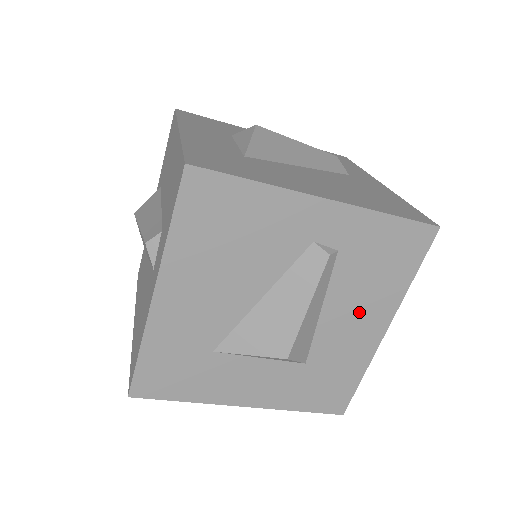
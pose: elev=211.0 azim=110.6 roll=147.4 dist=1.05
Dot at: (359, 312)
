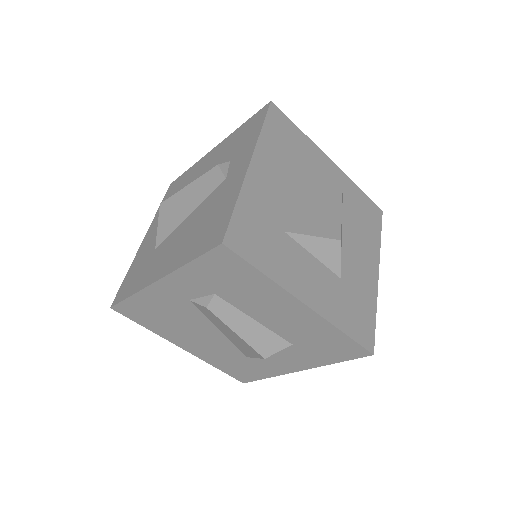
Dot at: (361, 249)
